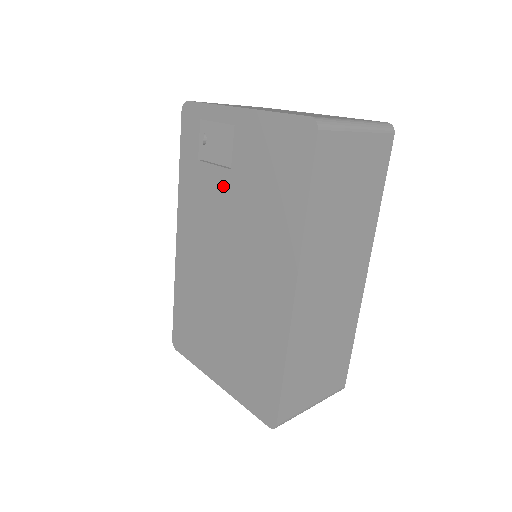
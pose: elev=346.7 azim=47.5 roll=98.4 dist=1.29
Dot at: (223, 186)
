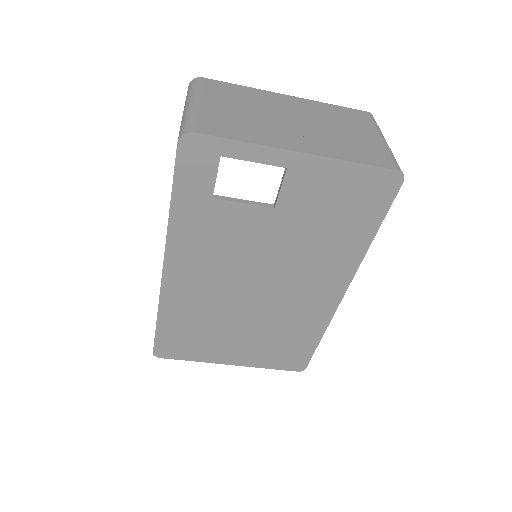
Dot at: (259, 223)
